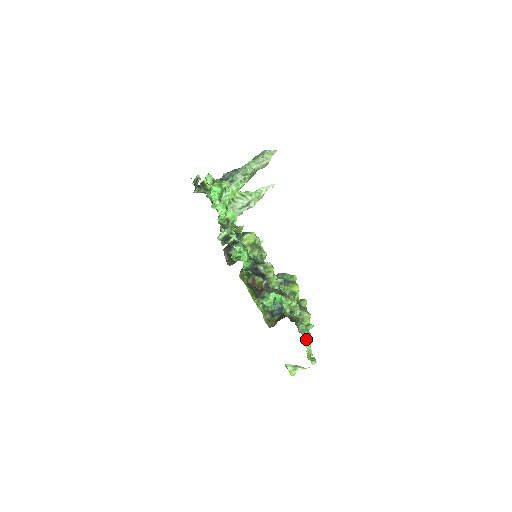
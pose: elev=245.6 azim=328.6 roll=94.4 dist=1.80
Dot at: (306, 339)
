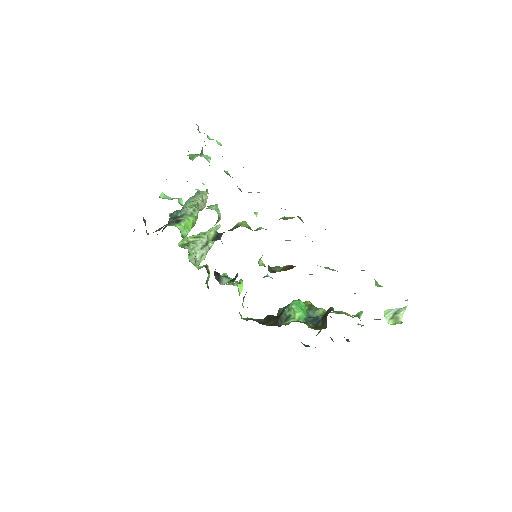
Dot at: (376, 282)
